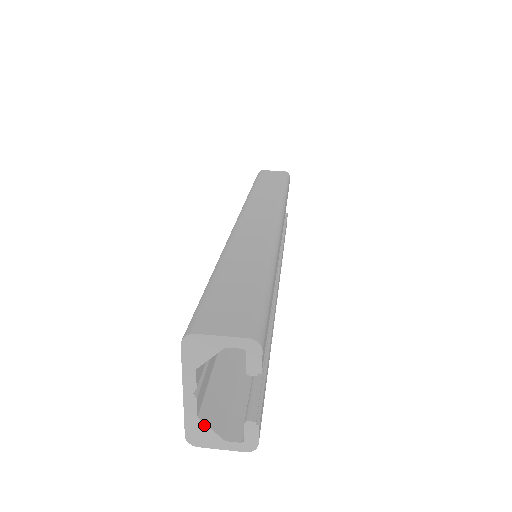
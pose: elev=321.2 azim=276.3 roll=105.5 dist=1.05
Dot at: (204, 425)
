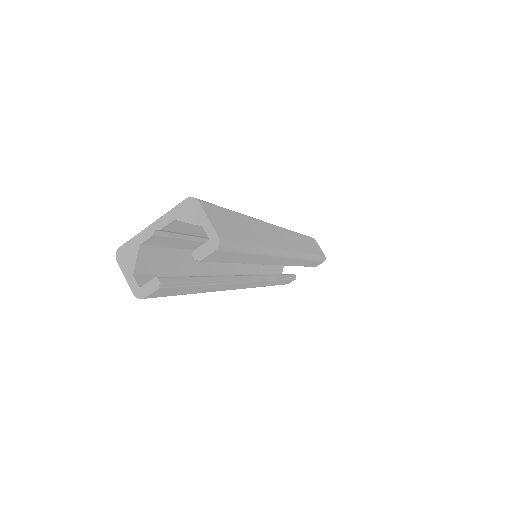
Dot at: (136, 253)
